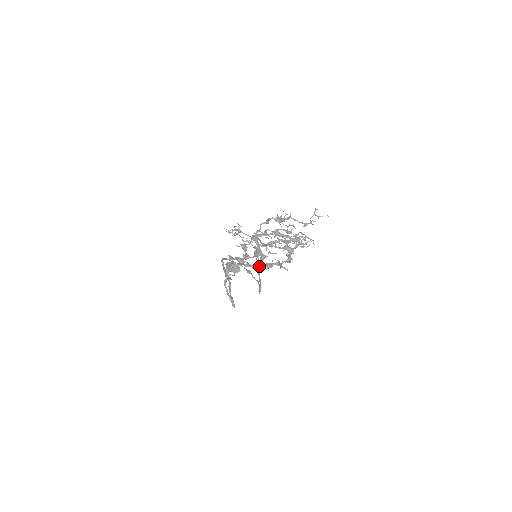
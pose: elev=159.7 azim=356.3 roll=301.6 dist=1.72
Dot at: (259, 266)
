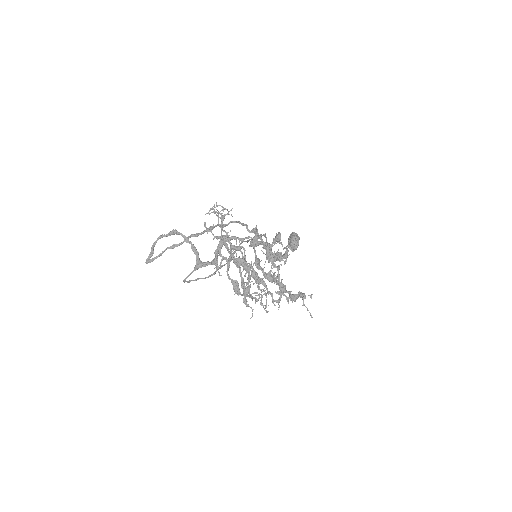
Dot at: (202, 264)
